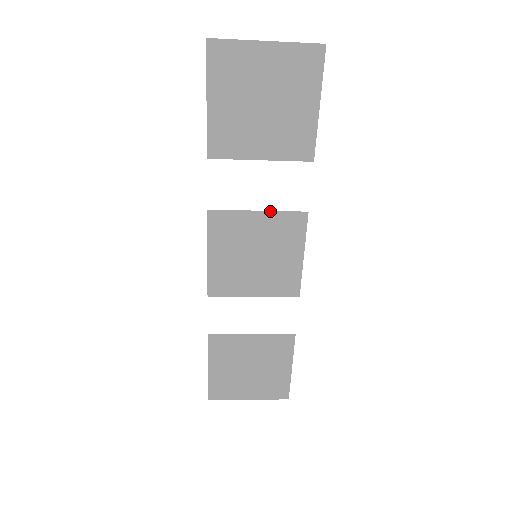
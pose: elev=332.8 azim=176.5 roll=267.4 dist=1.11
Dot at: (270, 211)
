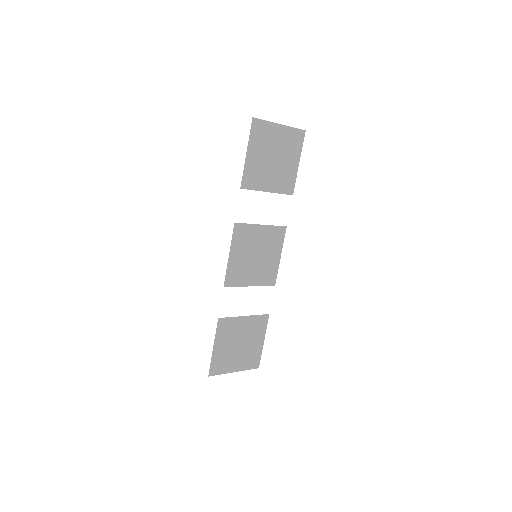
Dot at: (268, 225)
